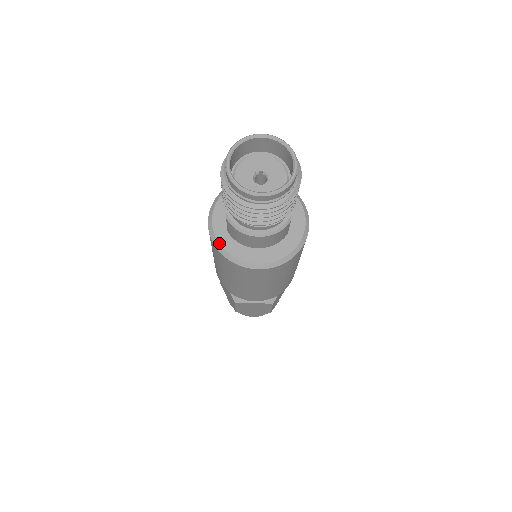
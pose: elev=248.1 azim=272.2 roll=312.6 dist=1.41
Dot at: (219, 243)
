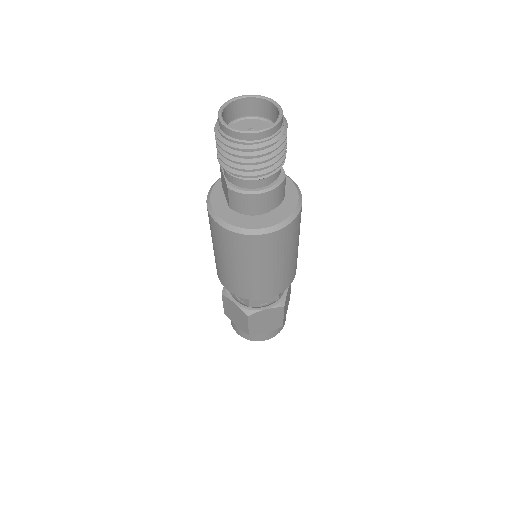
Dot at: (225, 221)
